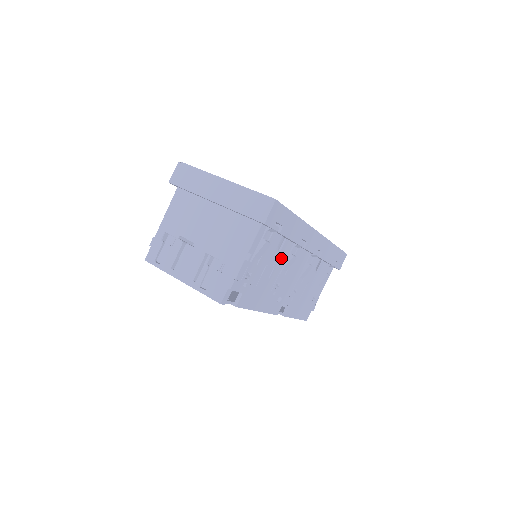
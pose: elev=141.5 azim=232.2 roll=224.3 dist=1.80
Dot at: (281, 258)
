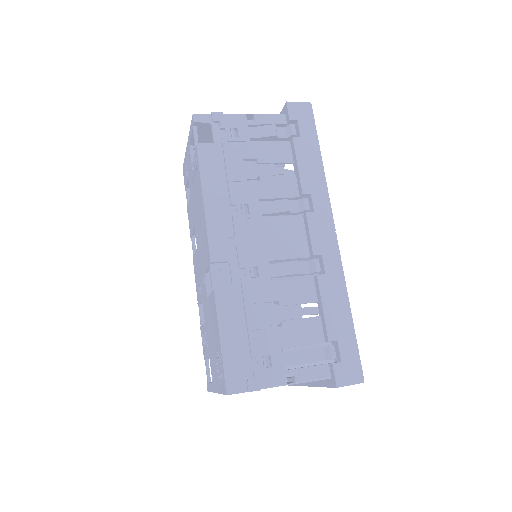
Dot at: (275, 186)
